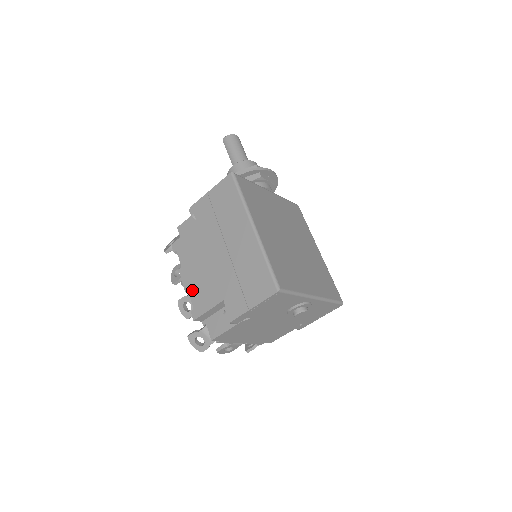
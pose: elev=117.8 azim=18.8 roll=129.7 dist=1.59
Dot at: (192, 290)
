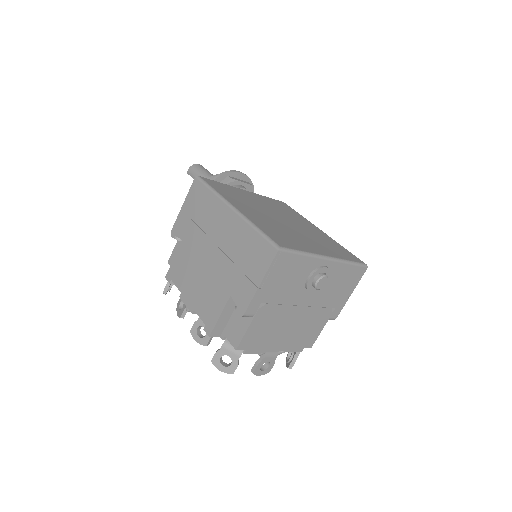
Dot at: (197, 307)
